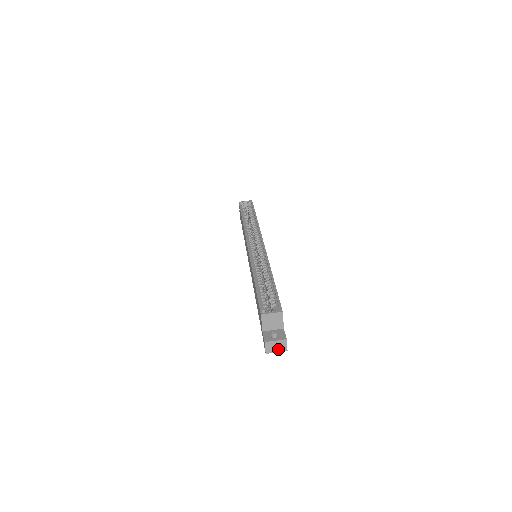
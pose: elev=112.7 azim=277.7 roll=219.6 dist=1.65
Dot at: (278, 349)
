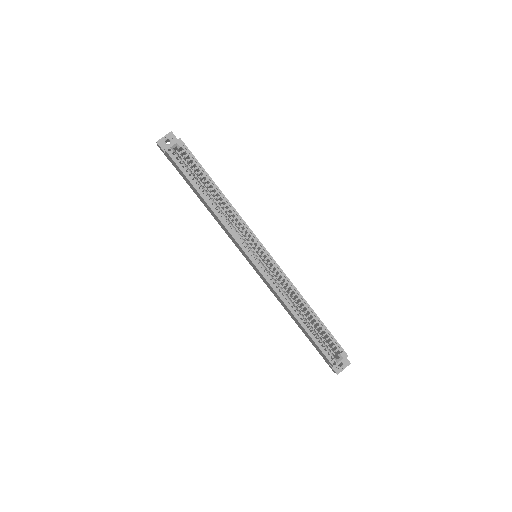
Dot at: occluded
